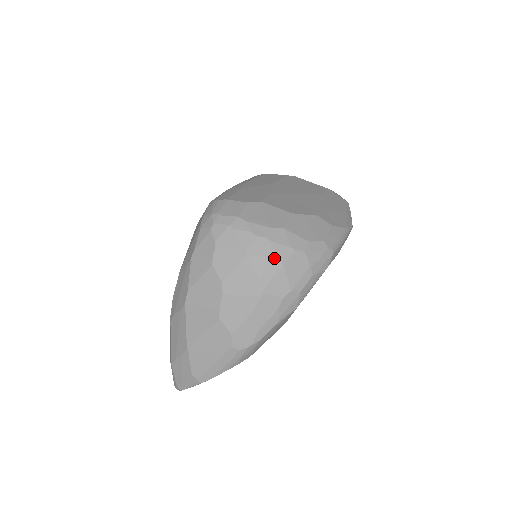
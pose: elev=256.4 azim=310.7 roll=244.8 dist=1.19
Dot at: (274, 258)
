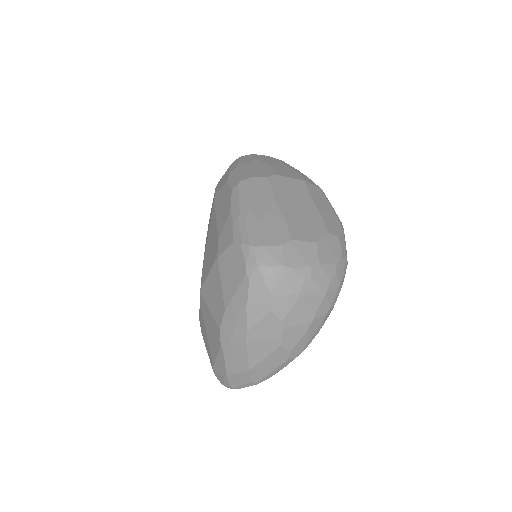
Dot at: (319, 291)
